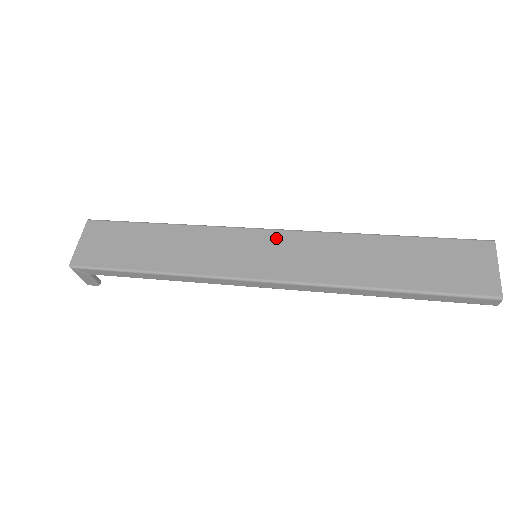
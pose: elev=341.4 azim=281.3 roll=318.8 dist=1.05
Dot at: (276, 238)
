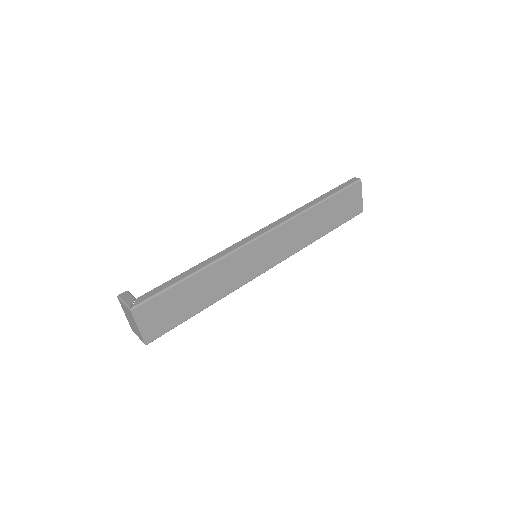
Dot at: (266, 241)
